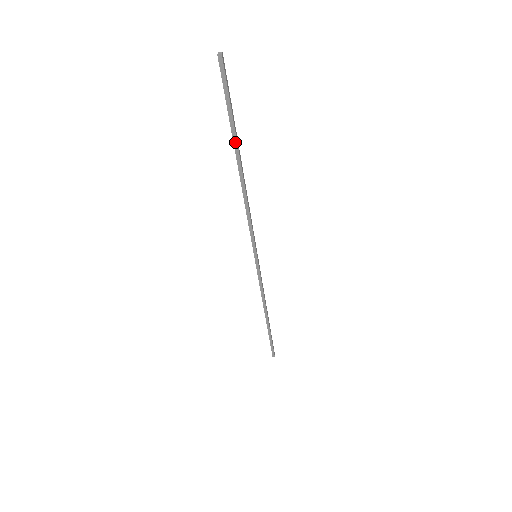
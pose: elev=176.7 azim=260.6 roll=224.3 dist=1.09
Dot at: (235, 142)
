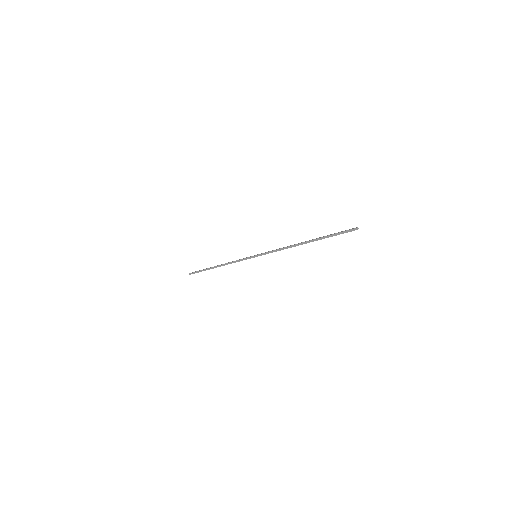
Dot at: occluded
